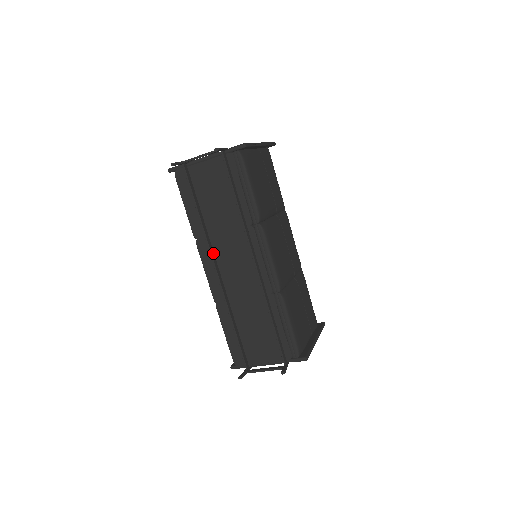
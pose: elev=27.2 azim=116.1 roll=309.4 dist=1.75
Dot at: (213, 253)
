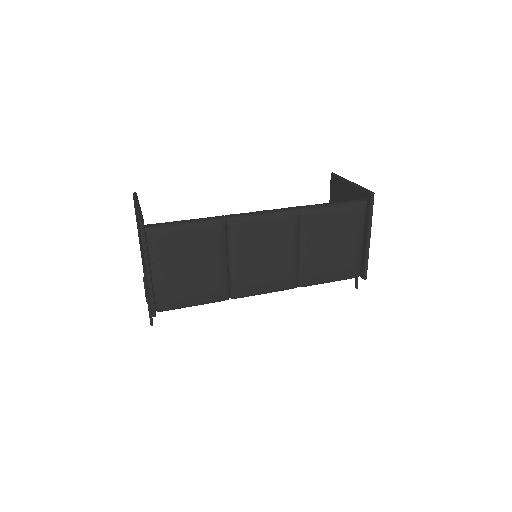
Dot at: occluded
